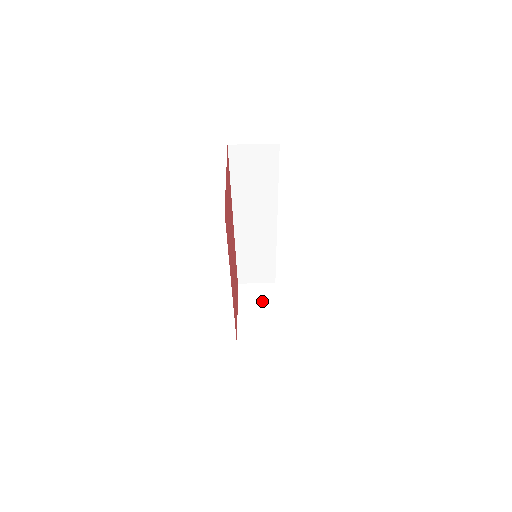
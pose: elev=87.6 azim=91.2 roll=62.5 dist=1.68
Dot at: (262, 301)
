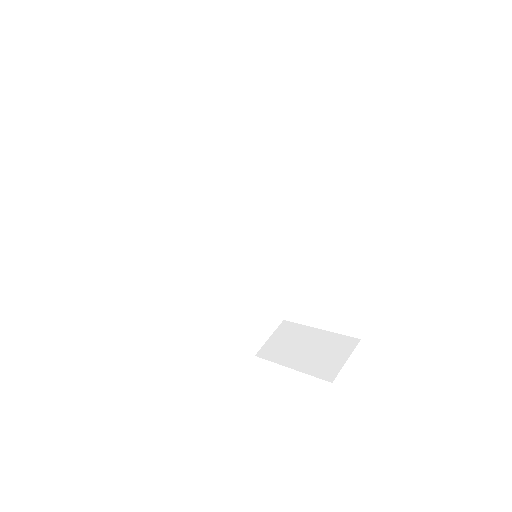
Dot at: (295, 339)
